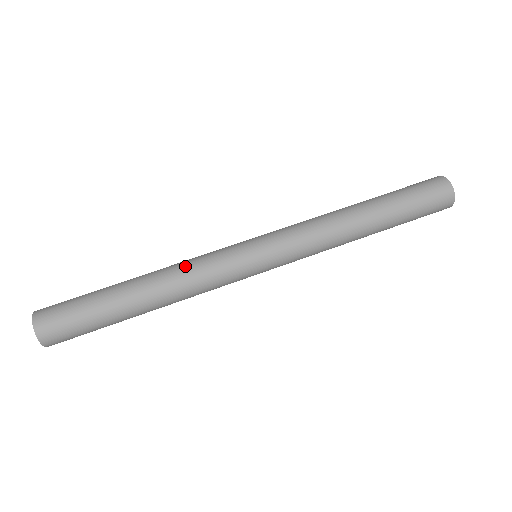
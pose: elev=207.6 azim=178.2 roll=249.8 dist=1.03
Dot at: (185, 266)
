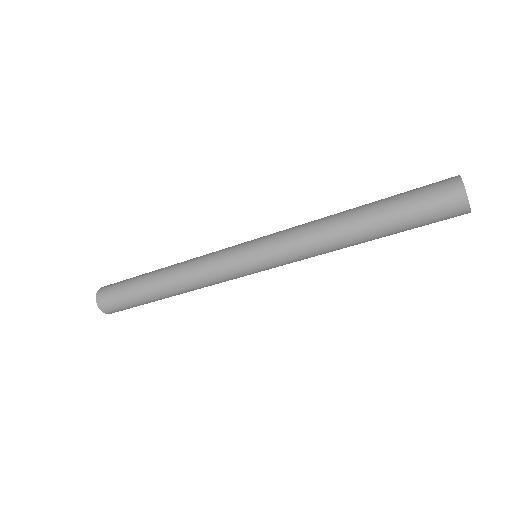
Dot at: (195, 260)
